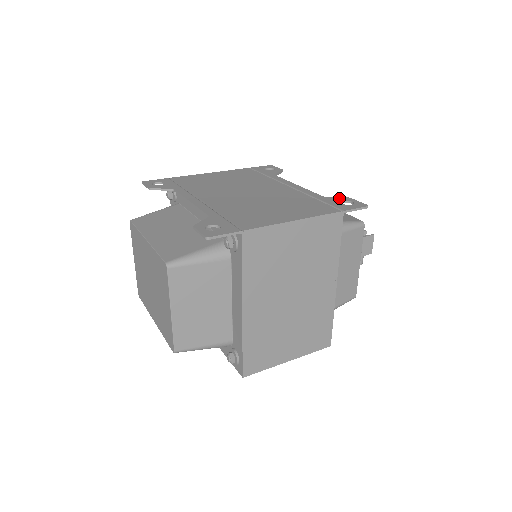
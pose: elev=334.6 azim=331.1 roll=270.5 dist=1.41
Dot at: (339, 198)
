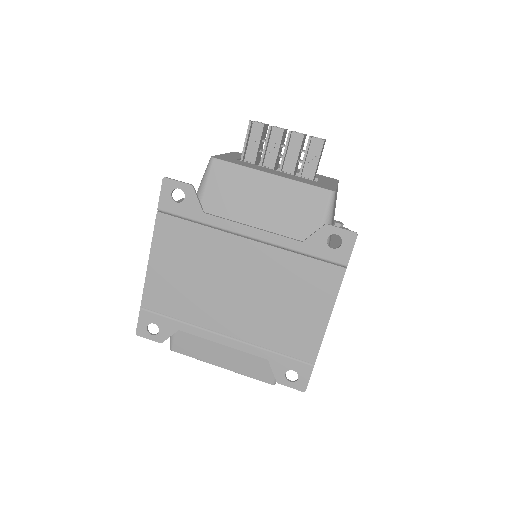
Dot at: (319, 235)
